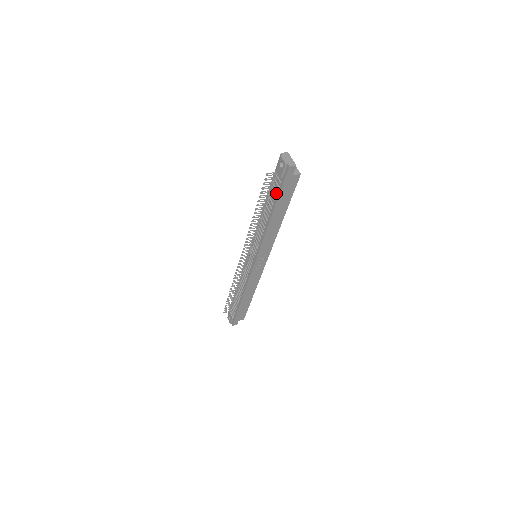
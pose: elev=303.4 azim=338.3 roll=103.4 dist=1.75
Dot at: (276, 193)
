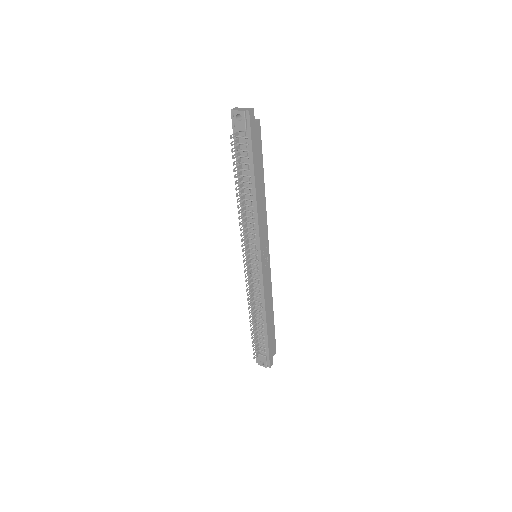
Dot at: (248, 155)
